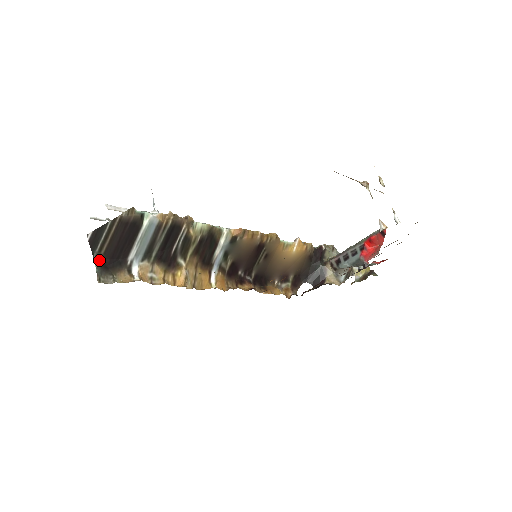
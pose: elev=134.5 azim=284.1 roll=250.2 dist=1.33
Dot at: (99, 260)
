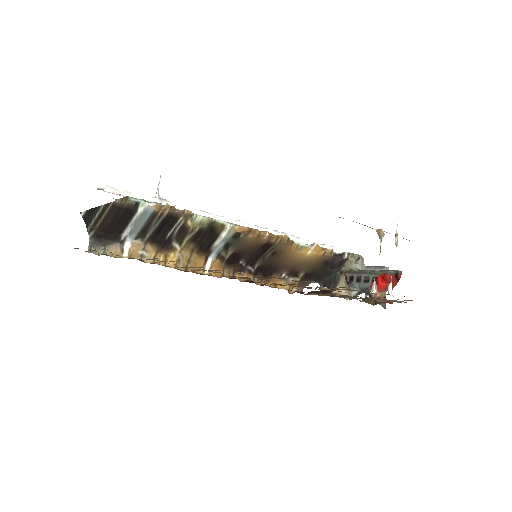
Dot at: (94, 232)
